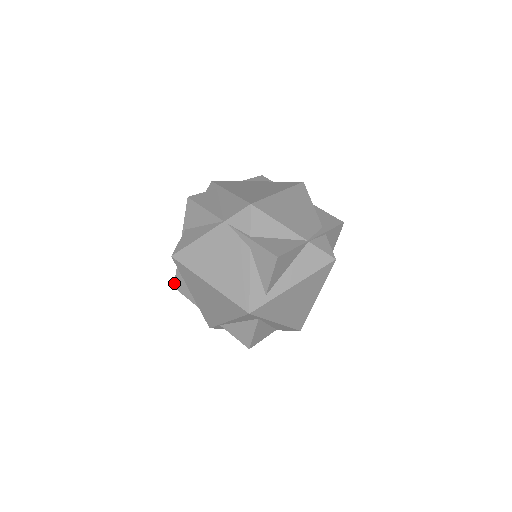
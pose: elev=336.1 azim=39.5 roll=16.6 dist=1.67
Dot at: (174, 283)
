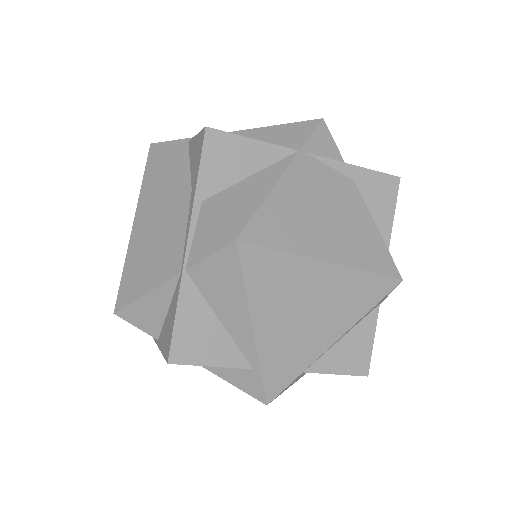
Dot at: (169, 351)
